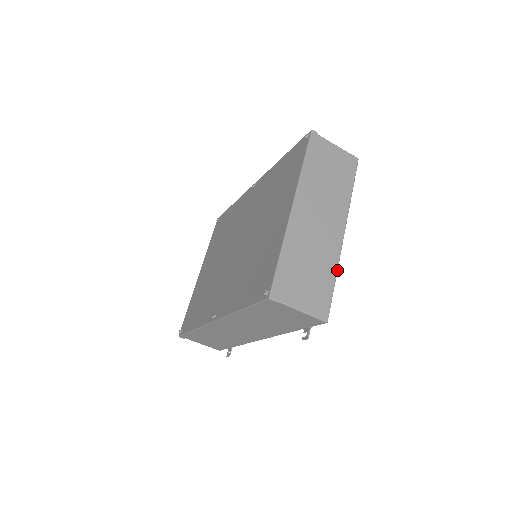
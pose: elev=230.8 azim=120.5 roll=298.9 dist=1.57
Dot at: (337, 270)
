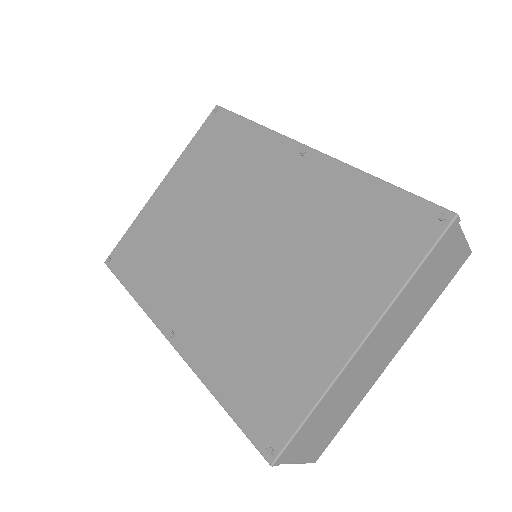
Dot at: occluded
